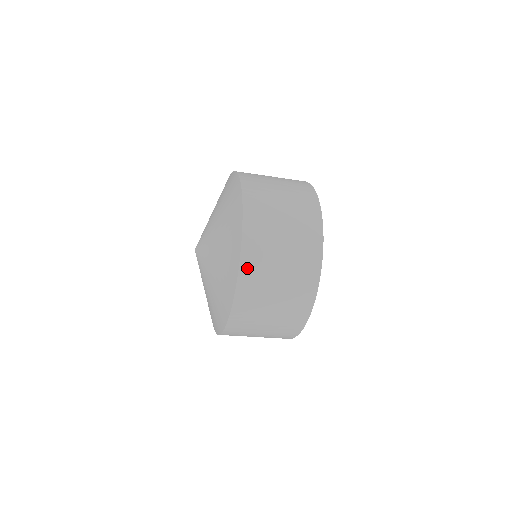
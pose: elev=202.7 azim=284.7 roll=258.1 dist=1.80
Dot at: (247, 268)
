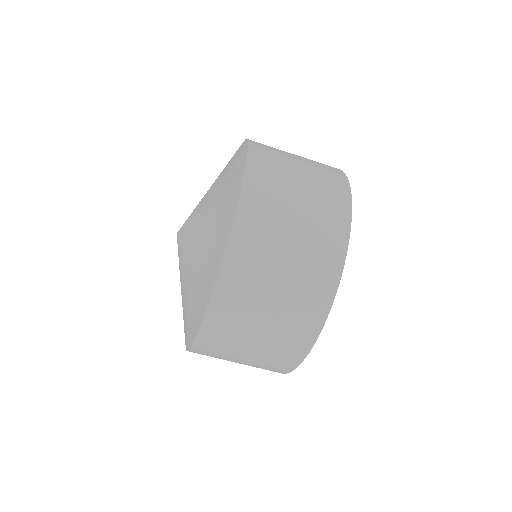
Dot at: (215, 319)
